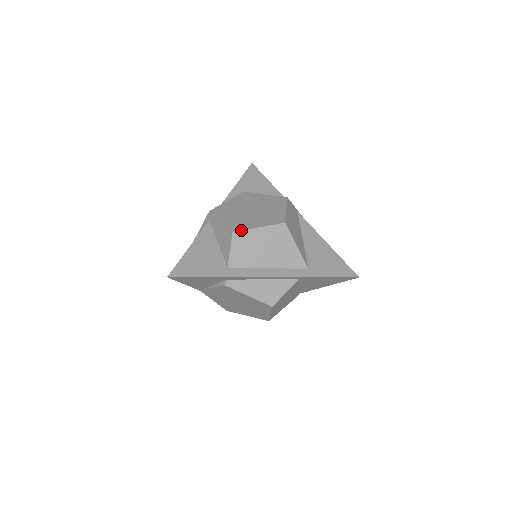
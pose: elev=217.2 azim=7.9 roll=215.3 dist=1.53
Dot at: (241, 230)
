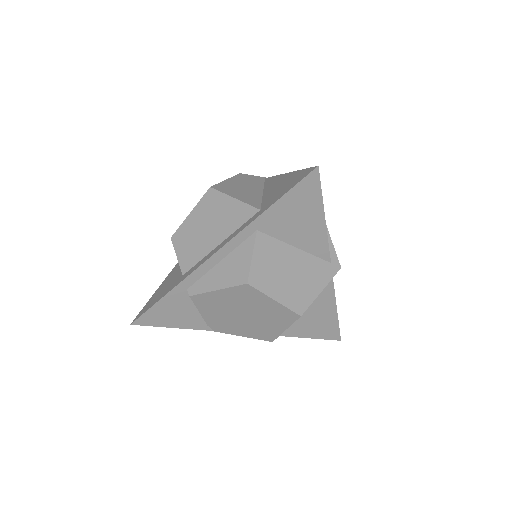
Dot at: (177, 230)
